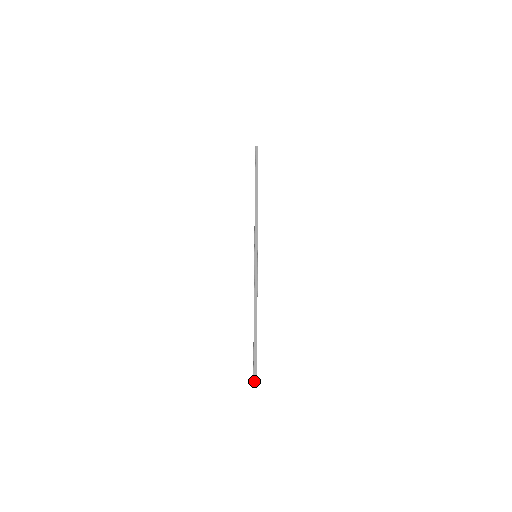
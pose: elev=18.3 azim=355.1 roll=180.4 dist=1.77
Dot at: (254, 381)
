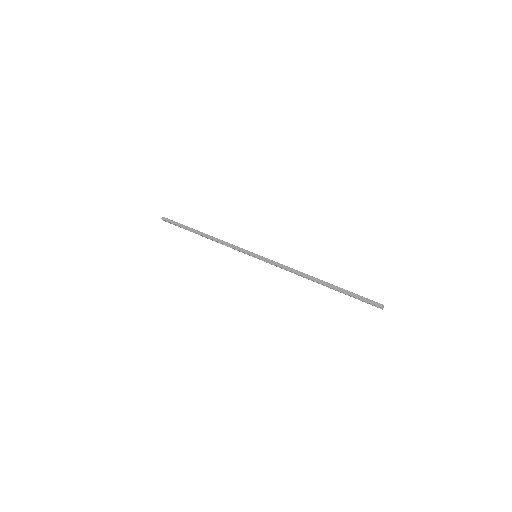
Dot at: (377, 306)
